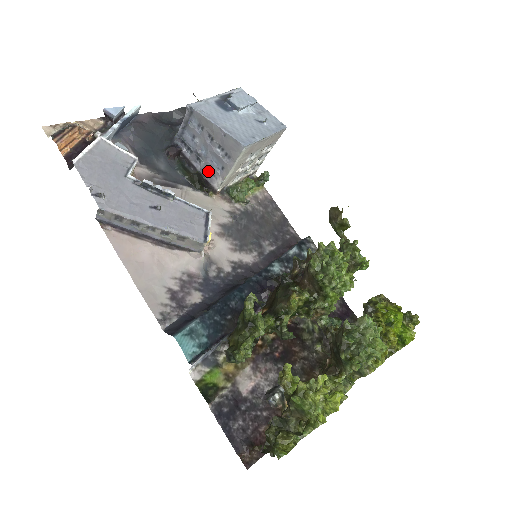
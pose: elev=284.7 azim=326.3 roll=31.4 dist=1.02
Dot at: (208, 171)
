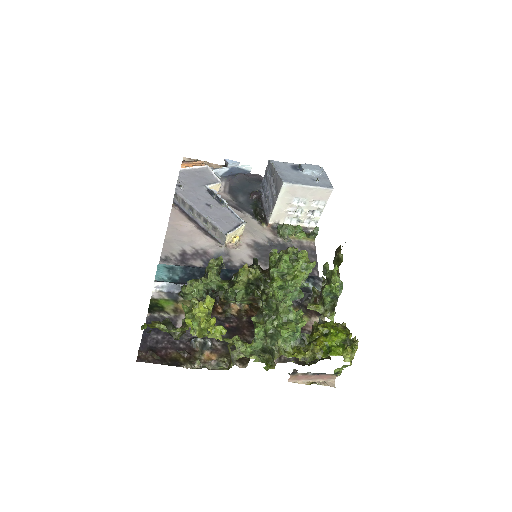
Dot at: (268, 208)
